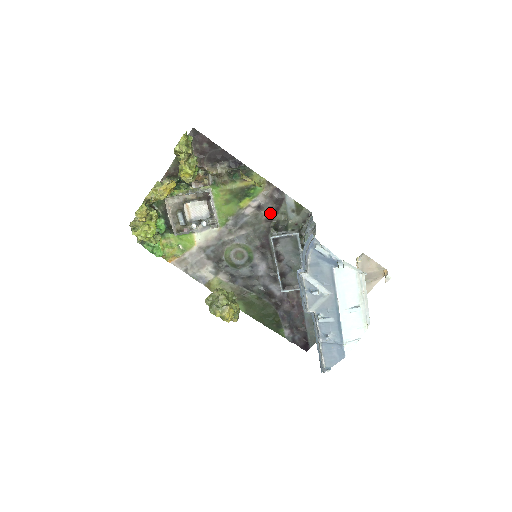
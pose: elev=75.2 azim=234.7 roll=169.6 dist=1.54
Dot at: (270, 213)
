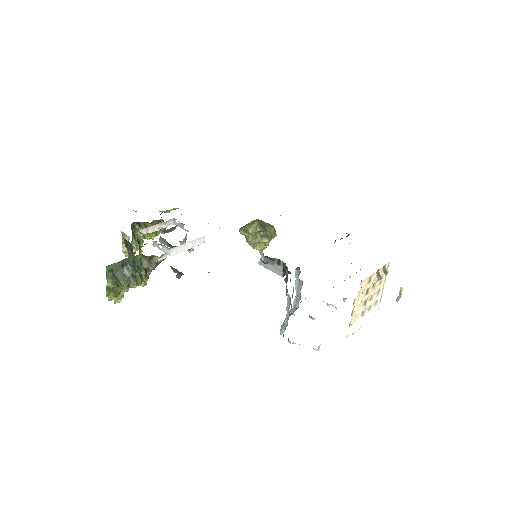
Dot at: occluded
